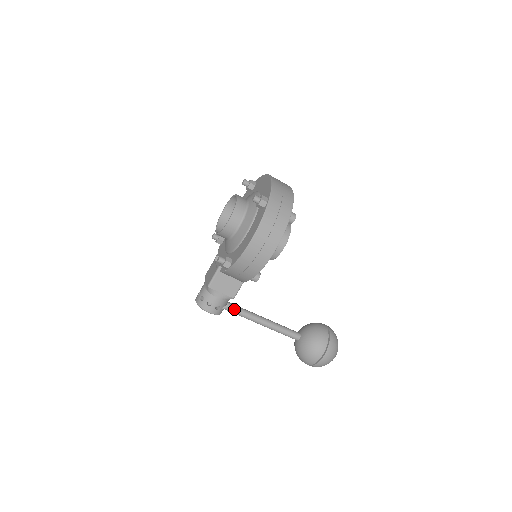
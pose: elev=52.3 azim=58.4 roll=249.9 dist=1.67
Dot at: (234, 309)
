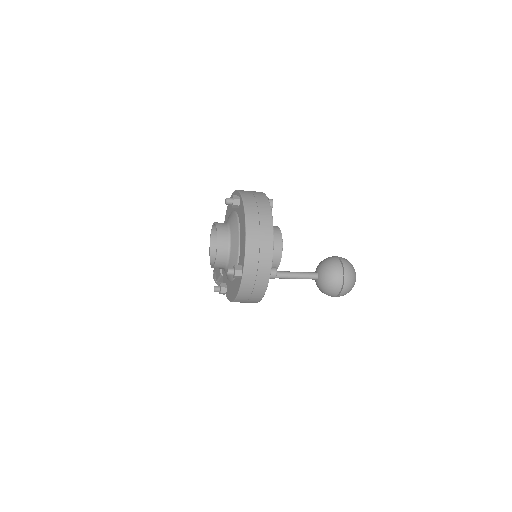
Dot at: occluded
